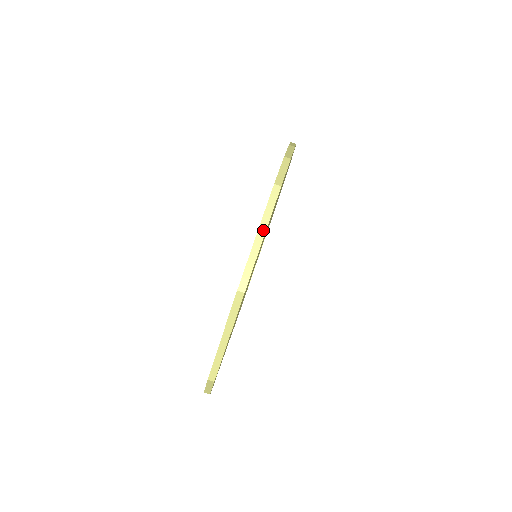
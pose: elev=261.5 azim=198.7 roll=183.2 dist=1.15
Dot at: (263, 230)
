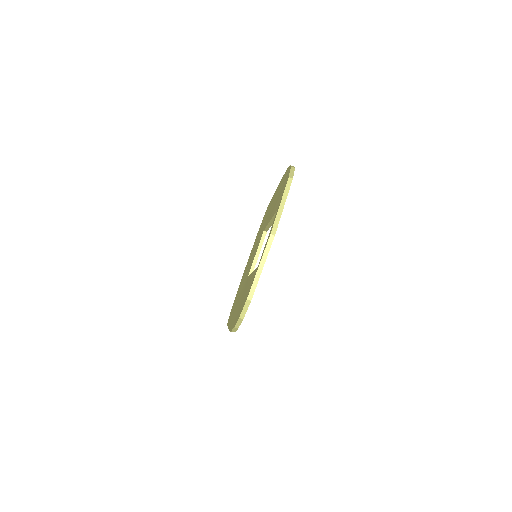
Dot at: (284, 201)
